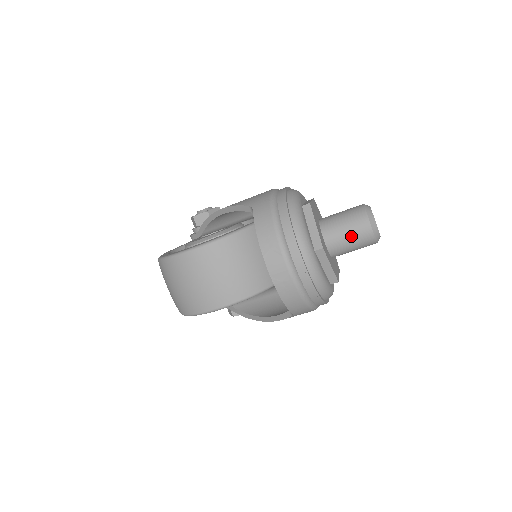
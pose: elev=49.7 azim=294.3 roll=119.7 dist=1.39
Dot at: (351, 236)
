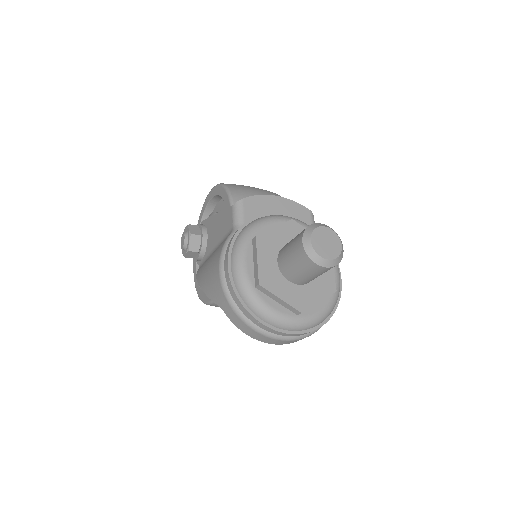
Dot at: (316, 276)
